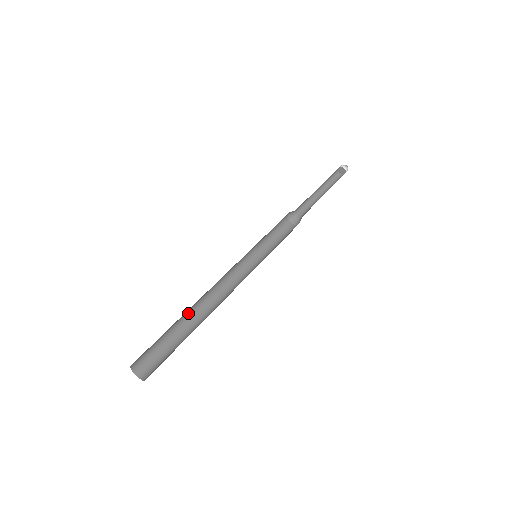
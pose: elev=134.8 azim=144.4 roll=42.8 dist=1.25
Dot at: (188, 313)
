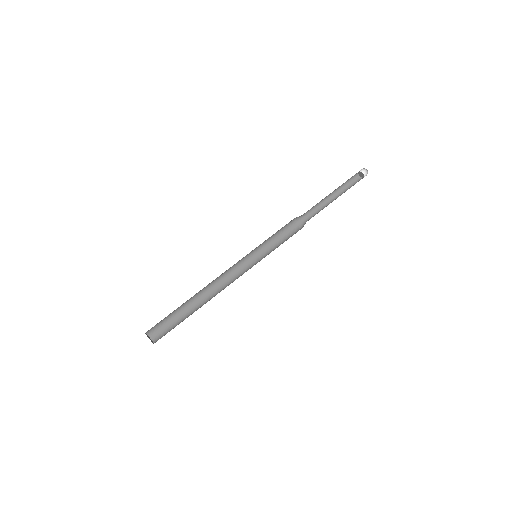
Dot at: (196, 302)
